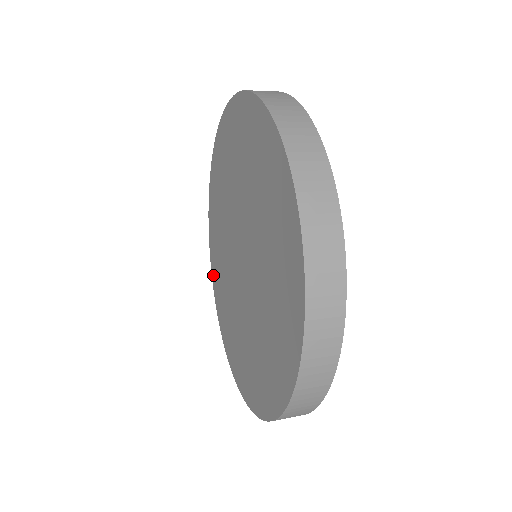
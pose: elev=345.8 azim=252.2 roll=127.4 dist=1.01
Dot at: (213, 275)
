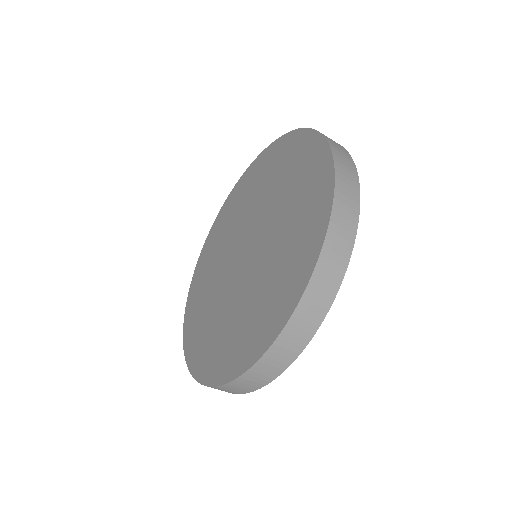
Dot at: (189, 303)
